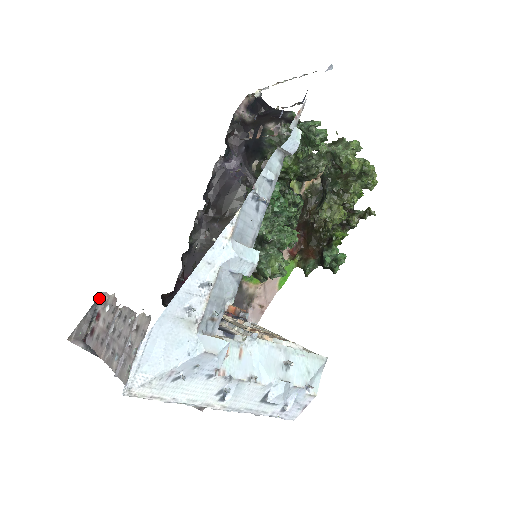
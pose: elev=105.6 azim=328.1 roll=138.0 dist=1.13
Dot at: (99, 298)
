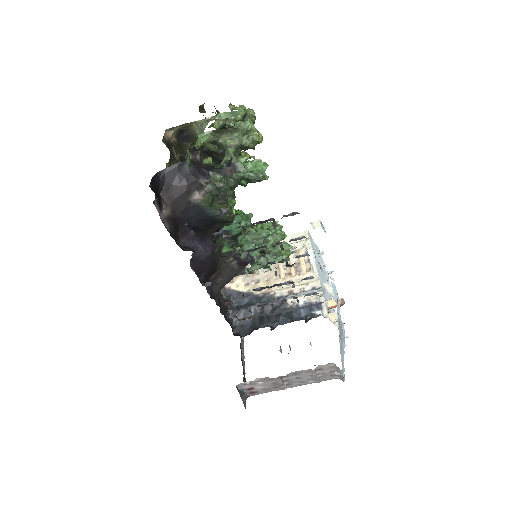
Dot at: (237, 388)
